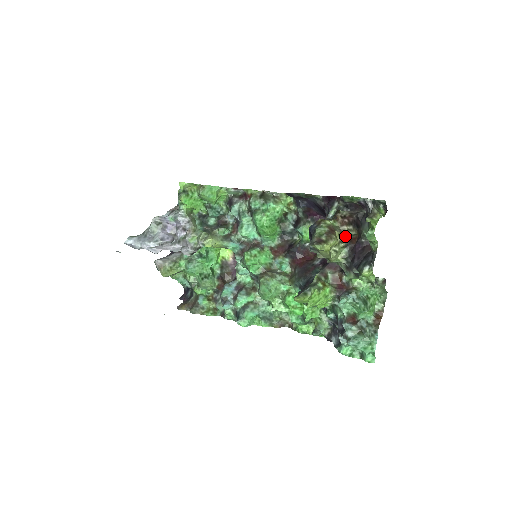
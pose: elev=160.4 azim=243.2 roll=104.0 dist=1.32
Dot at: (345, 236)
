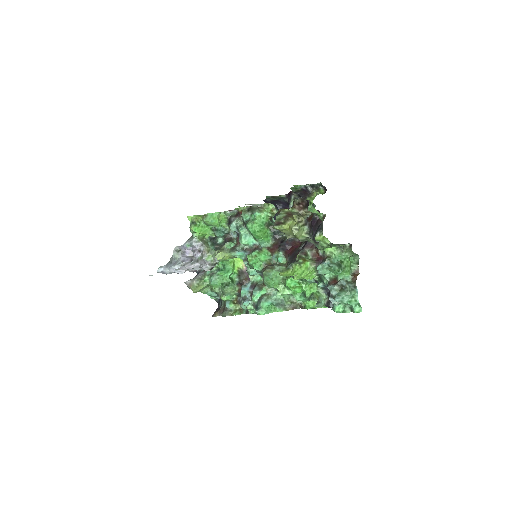
Dot at: (303, 217)
